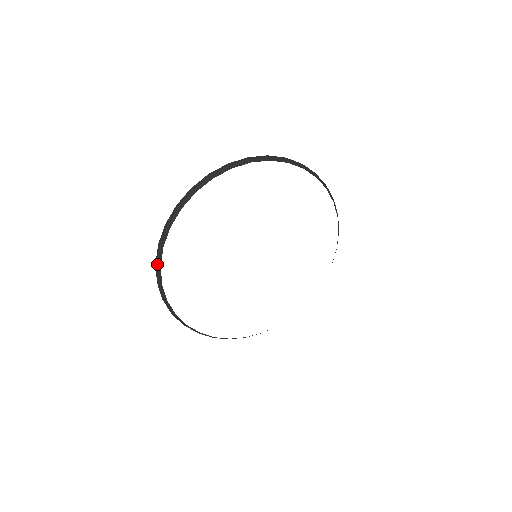
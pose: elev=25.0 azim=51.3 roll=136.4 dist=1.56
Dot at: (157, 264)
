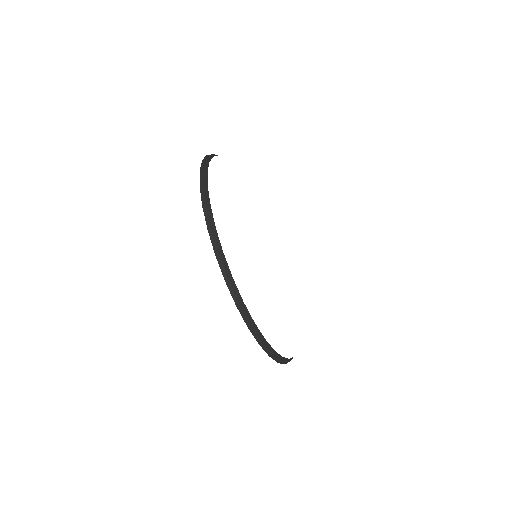
Dot at: (205, 204)
